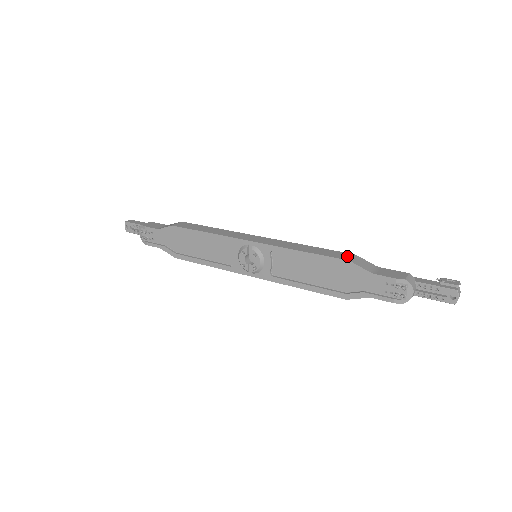
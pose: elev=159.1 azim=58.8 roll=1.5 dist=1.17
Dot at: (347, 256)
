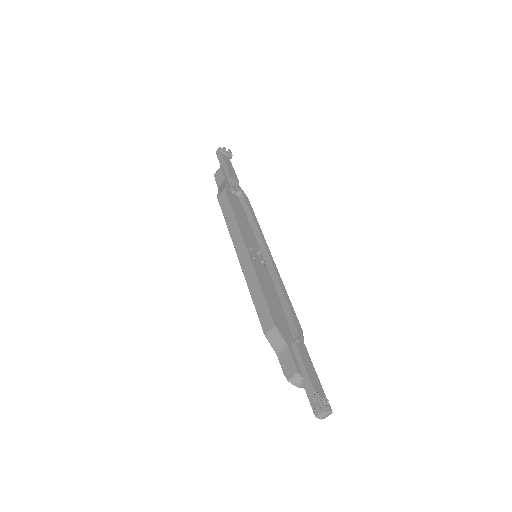
Dot at: (268, 326)
